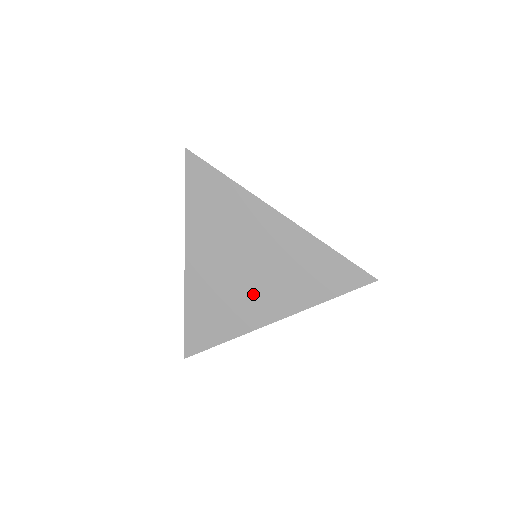
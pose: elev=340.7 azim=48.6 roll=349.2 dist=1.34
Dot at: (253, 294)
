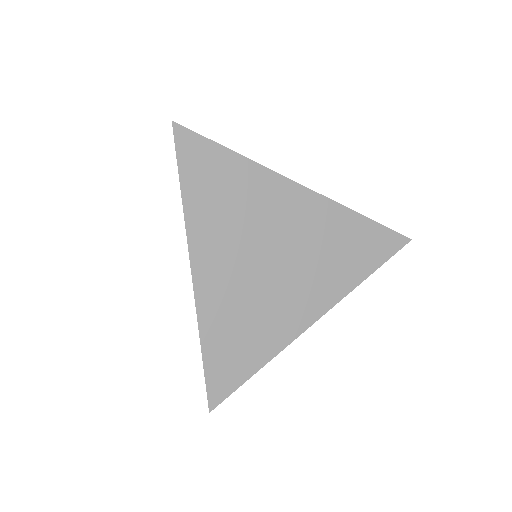
Dot at: (287, 293)
